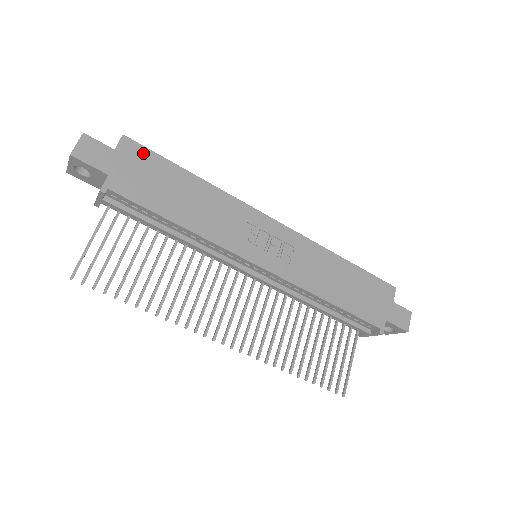
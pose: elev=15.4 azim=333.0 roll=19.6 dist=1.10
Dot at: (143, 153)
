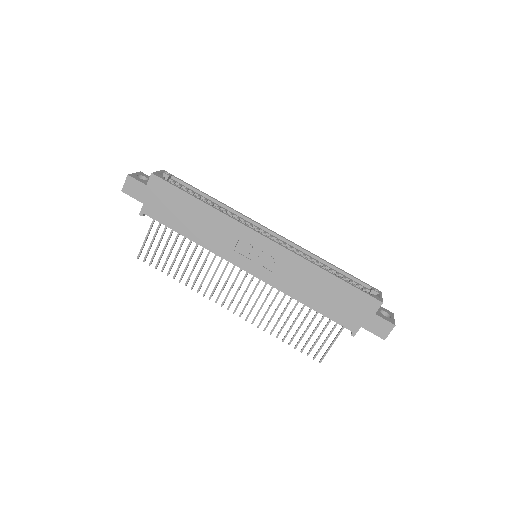
Dot at: (165, 186)
